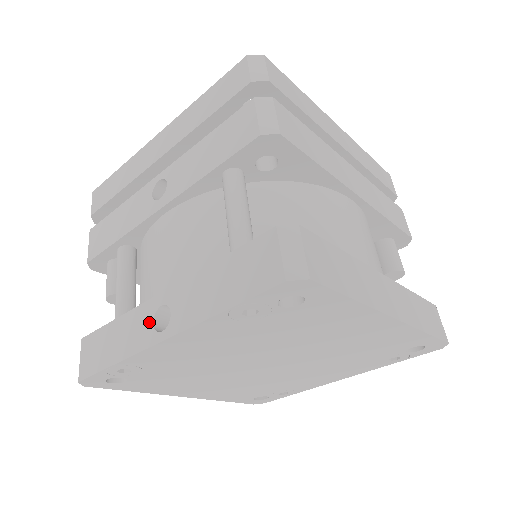
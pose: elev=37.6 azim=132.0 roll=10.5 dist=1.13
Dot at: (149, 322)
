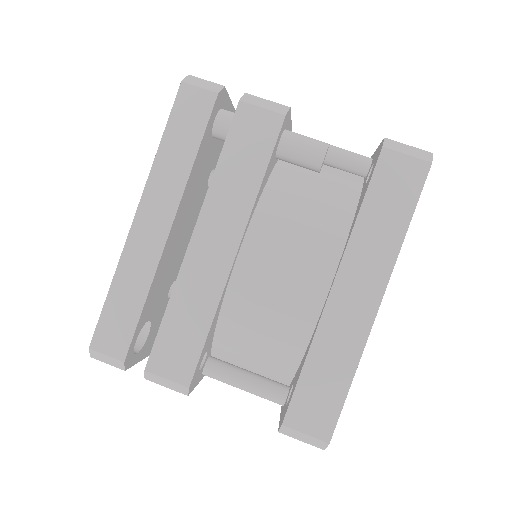
Dot at: occluded
